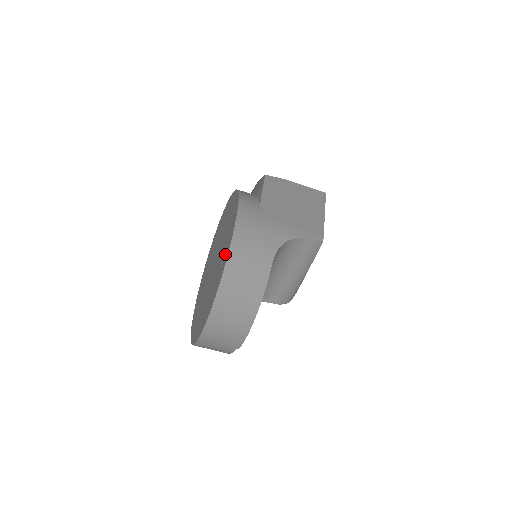
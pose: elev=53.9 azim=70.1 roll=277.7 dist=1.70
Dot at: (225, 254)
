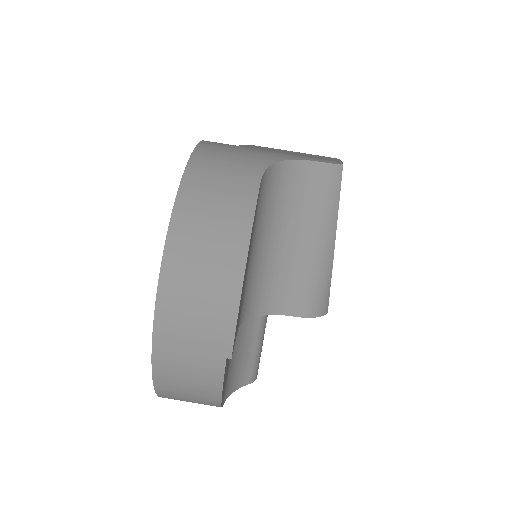
Dot at: occluded
